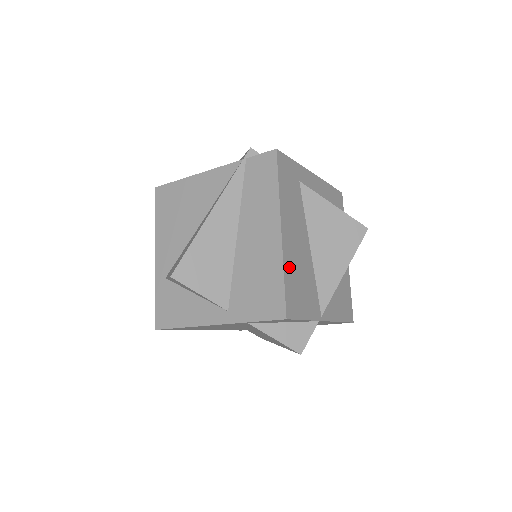
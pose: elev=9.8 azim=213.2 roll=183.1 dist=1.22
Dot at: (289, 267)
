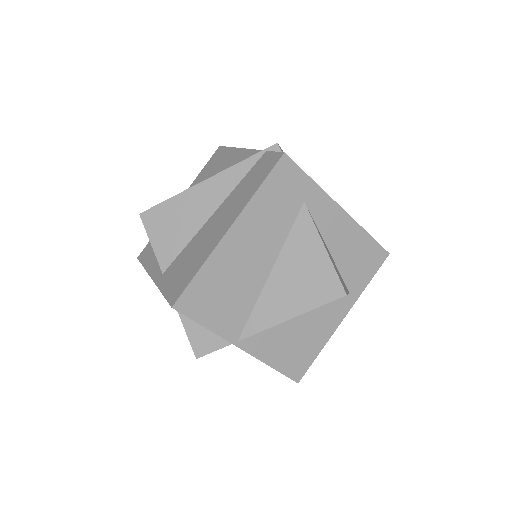
Dot at: (215, 267)
